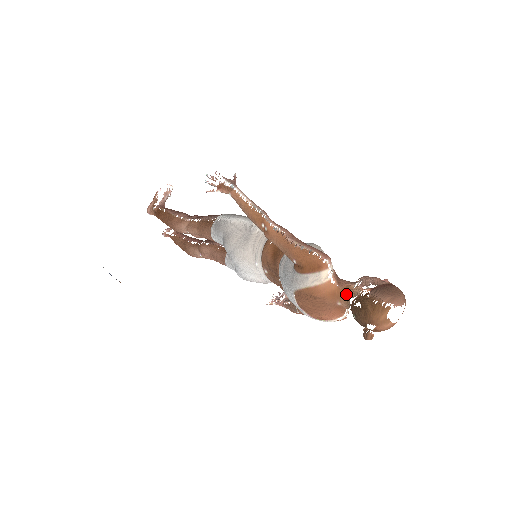
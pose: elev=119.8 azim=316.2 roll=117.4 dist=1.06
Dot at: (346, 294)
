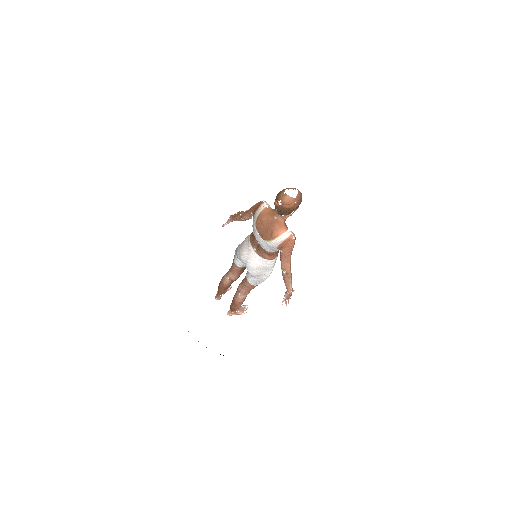
Dot at: (276, 210)
